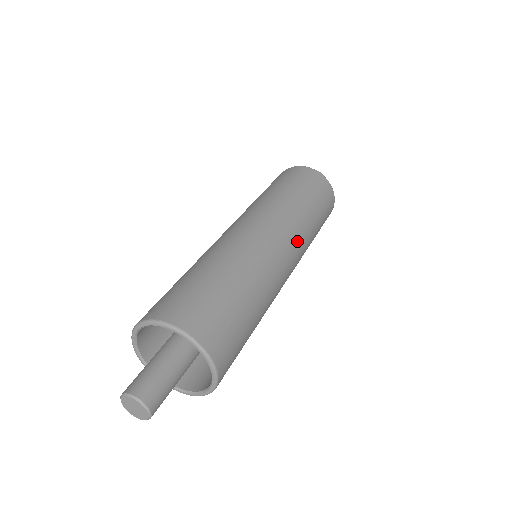
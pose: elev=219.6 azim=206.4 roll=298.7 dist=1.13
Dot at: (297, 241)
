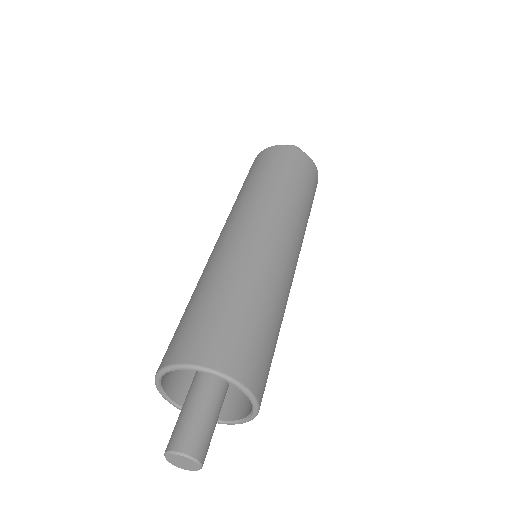
Dot at: (300, 250)
